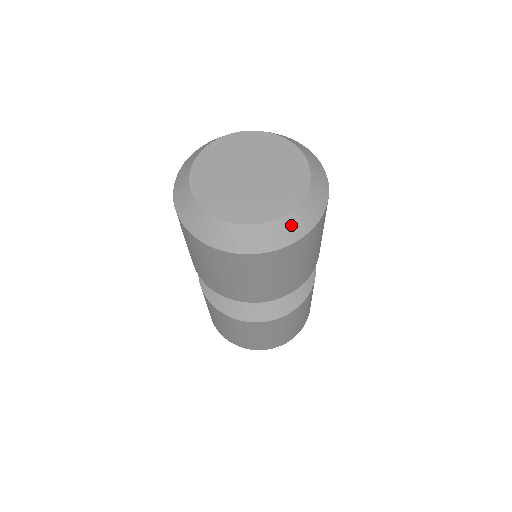
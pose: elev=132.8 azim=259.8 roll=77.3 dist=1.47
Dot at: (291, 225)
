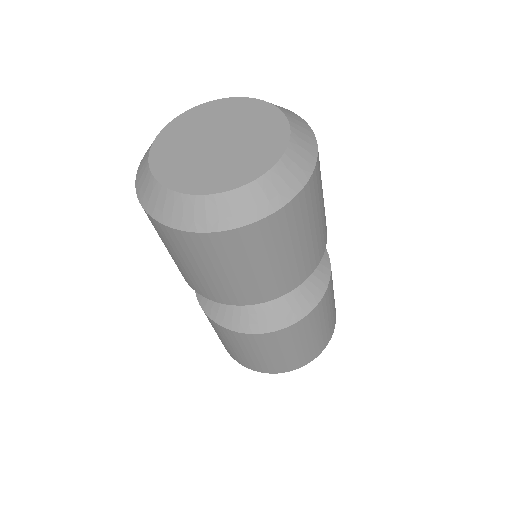
Dot at: (271, 188)
